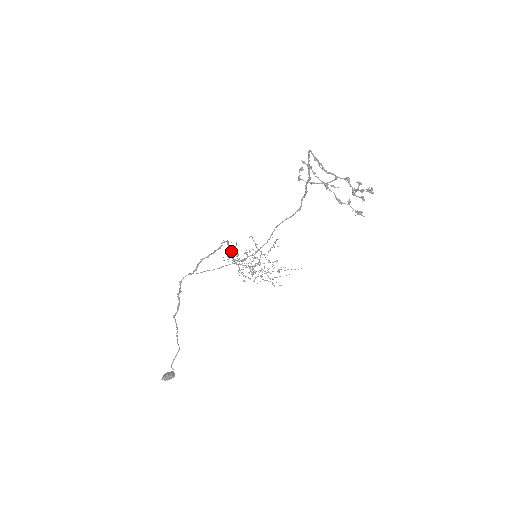
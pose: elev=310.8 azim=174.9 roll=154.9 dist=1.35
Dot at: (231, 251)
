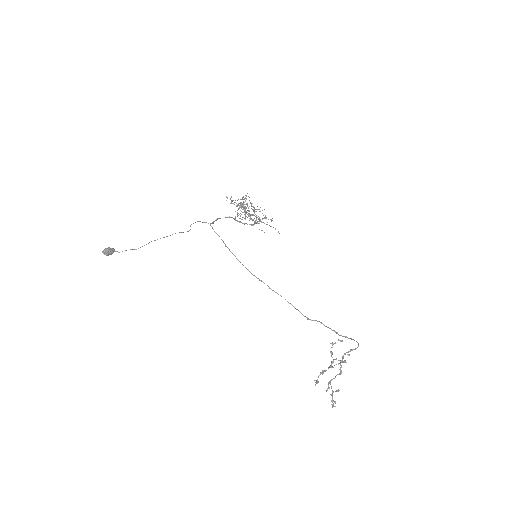
Dot at: occluded
